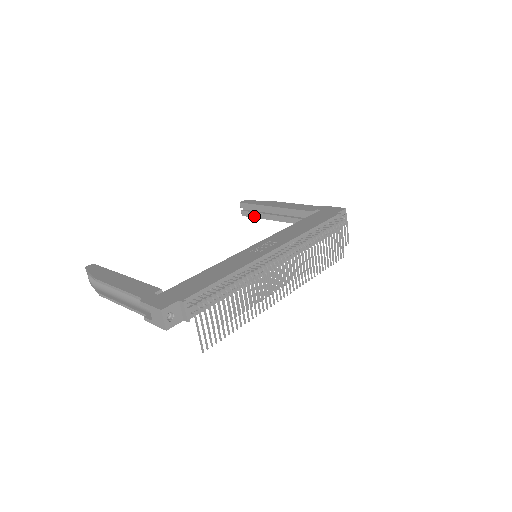
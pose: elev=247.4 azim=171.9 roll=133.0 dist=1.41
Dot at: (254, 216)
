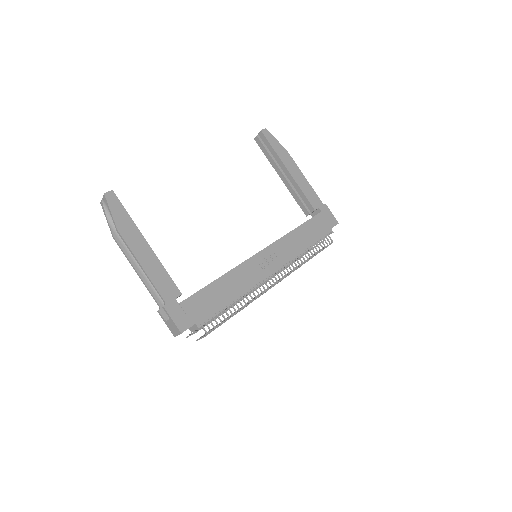
Dot at: (265, 153)
